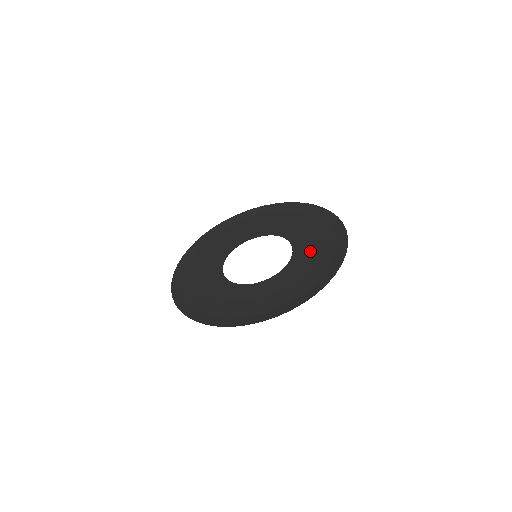
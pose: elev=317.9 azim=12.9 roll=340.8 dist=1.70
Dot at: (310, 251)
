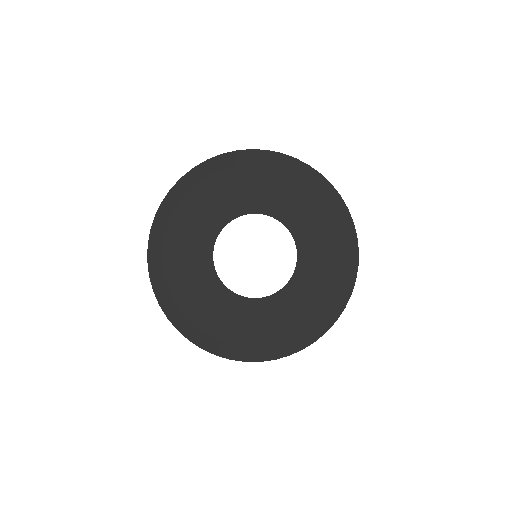
Dot at: (278, 314)
